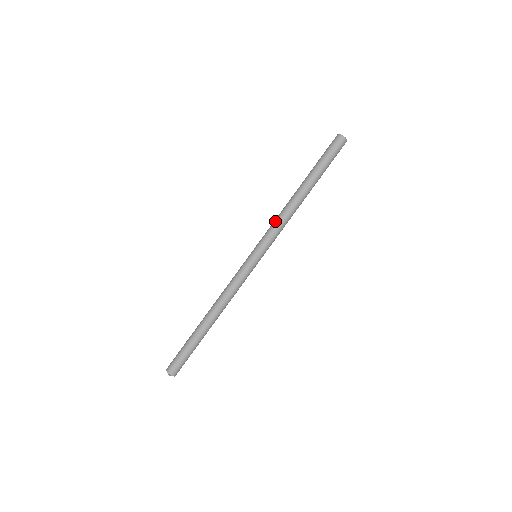
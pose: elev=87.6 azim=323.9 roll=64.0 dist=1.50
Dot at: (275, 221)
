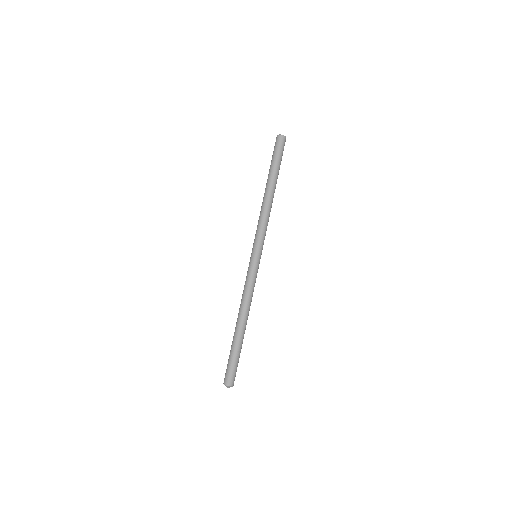
Dot at: (261, 222)
